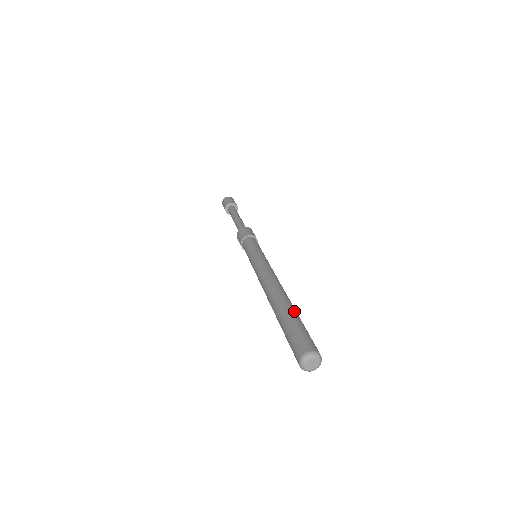
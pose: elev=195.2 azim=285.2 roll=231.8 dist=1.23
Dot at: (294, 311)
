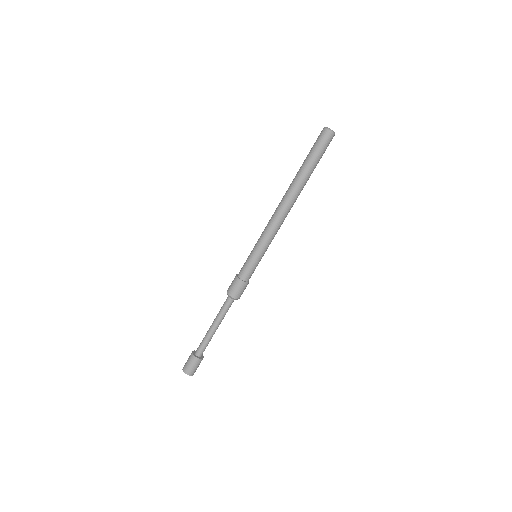
Dot at: occluded
